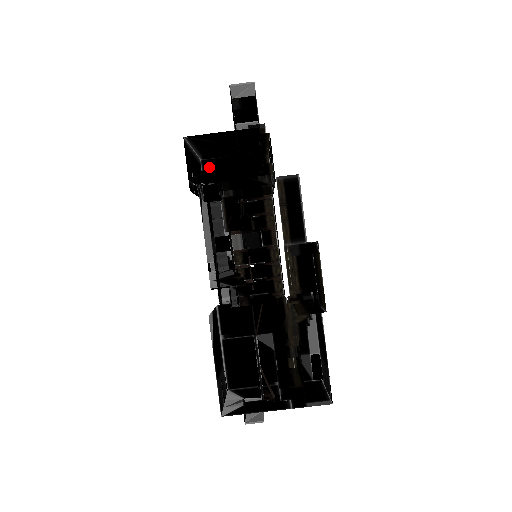
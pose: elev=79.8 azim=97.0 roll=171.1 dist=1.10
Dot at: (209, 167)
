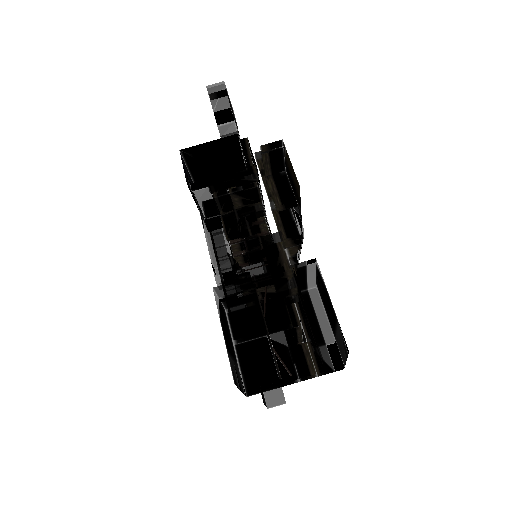
Dot at: occluded
